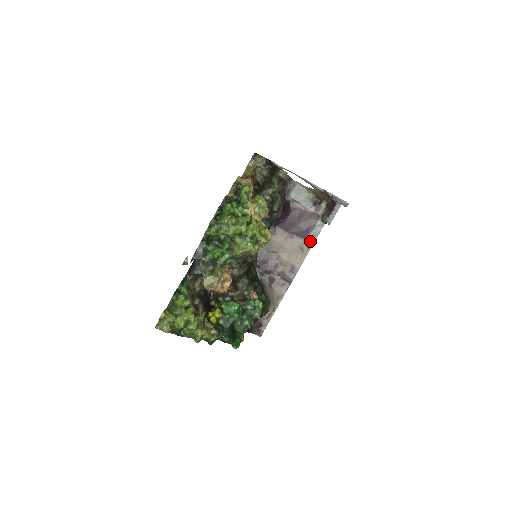
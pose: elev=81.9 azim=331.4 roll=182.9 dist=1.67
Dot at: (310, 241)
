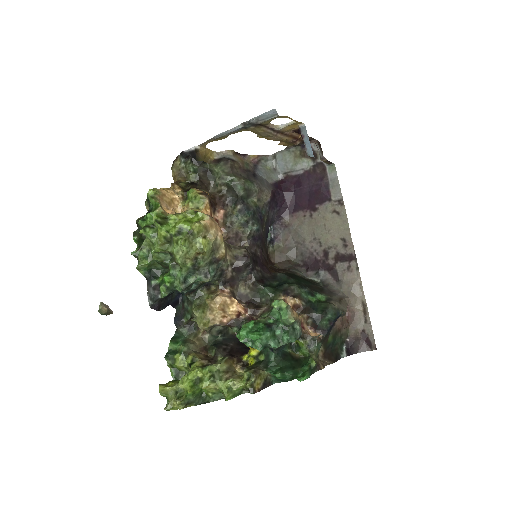
Dot at: (336, 196)
